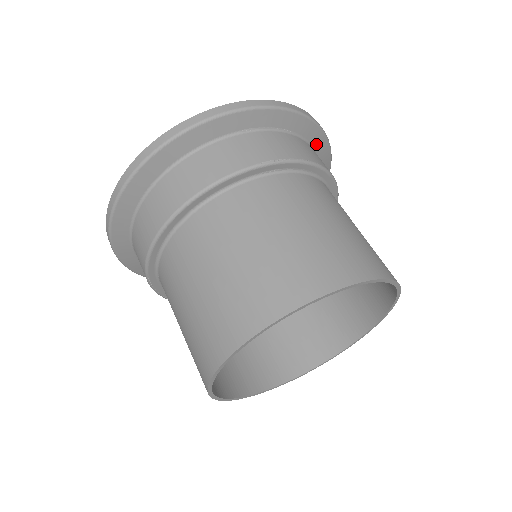
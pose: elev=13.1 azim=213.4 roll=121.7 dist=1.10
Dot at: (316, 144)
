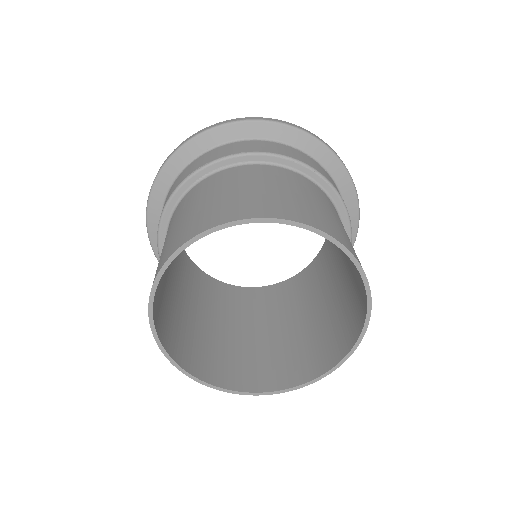
Dot at: (275, 136)
